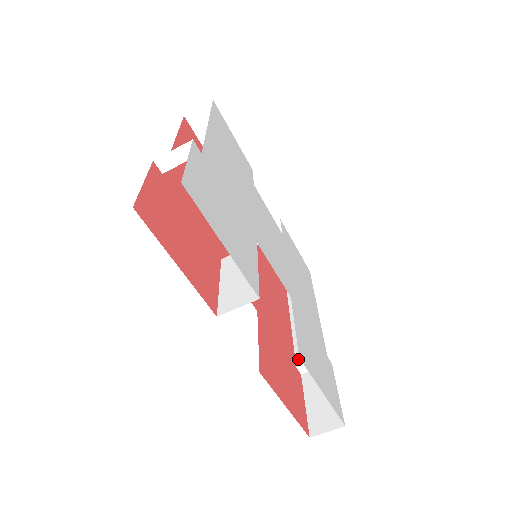
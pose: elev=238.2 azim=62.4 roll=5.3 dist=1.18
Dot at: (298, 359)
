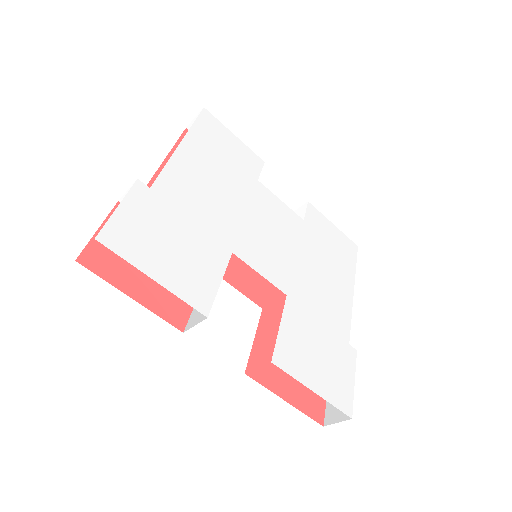
Dot at: occluded
